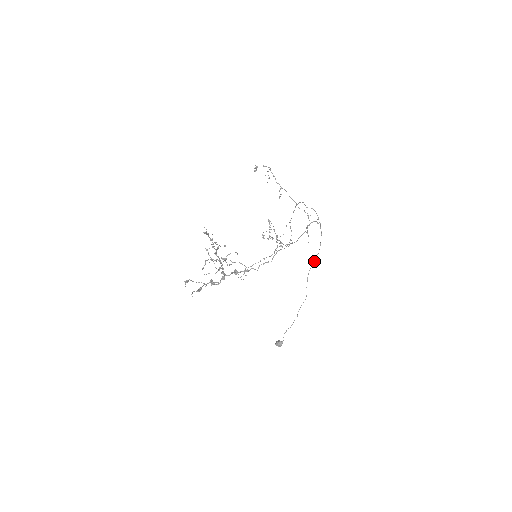
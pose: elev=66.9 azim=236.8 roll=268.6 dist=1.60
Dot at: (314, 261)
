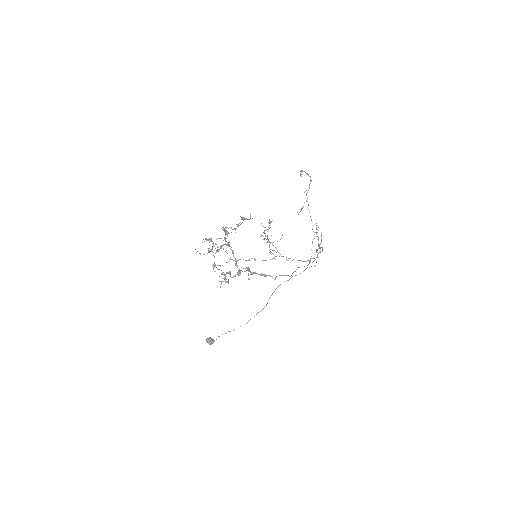
Dot at: occluded
